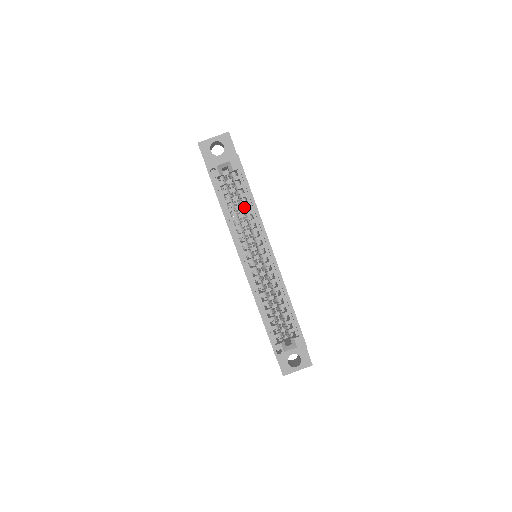
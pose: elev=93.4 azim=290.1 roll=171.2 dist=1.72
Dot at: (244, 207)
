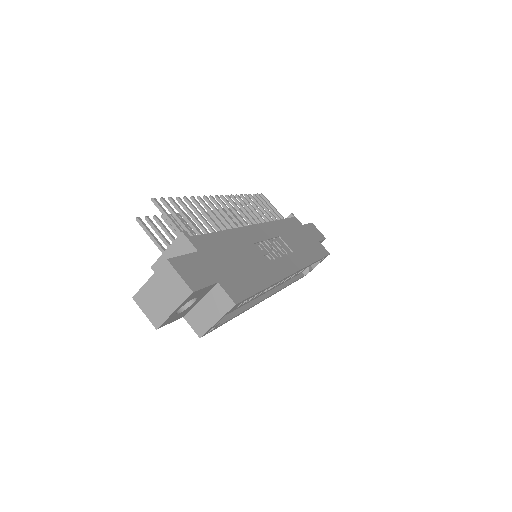
Dot at: occluded
